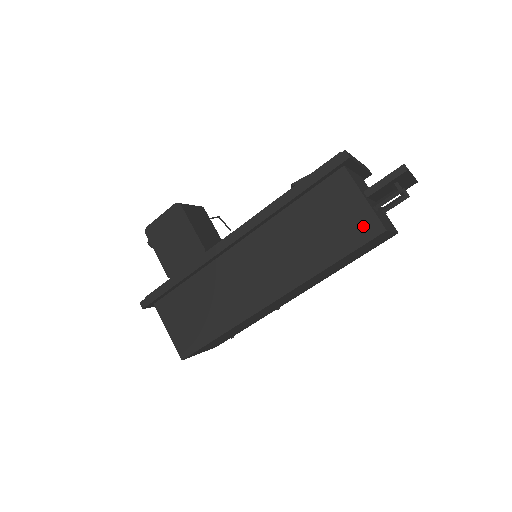
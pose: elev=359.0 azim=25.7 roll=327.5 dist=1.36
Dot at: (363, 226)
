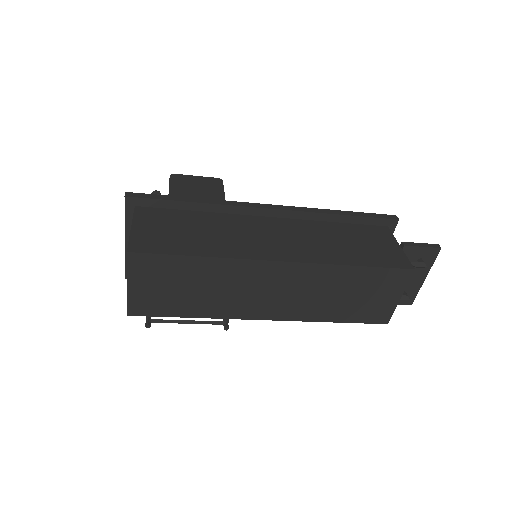
Dot at: (394, 258)
